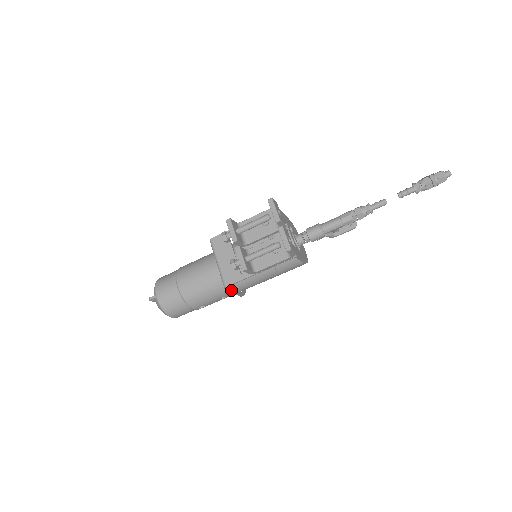
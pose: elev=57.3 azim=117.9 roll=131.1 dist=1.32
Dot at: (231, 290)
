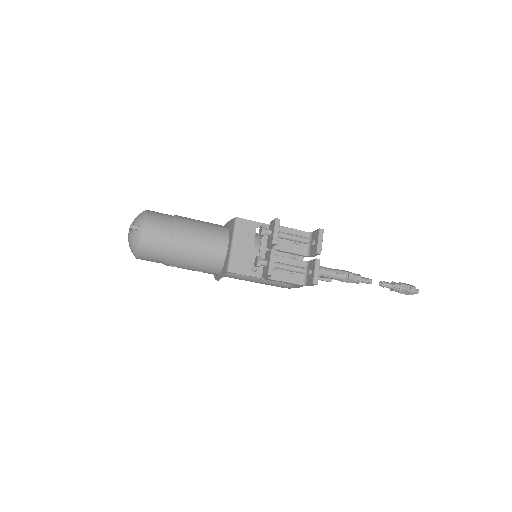
Dot at: (225, 274)
